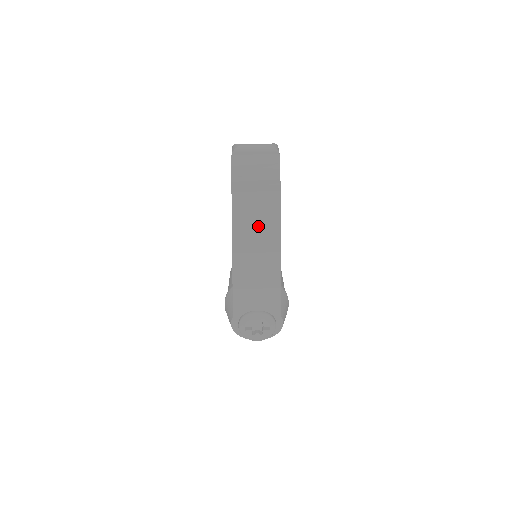
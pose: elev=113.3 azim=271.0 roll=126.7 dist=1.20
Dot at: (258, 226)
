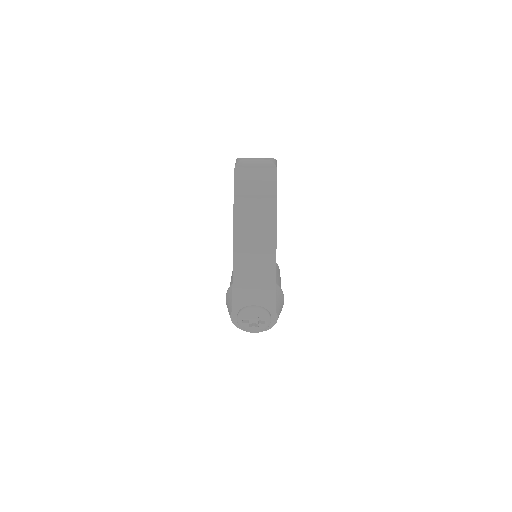
Dot at: (256, 230)
